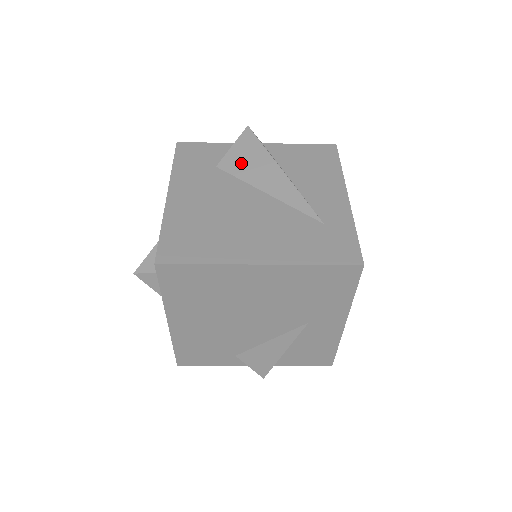
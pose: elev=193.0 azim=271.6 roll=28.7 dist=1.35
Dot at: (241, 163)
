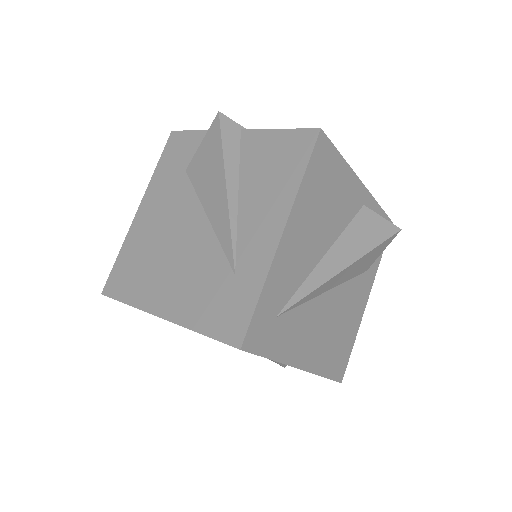
Dot at: (201, 169)
